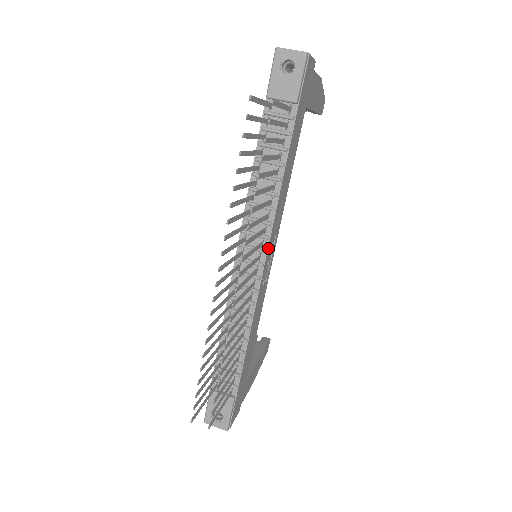
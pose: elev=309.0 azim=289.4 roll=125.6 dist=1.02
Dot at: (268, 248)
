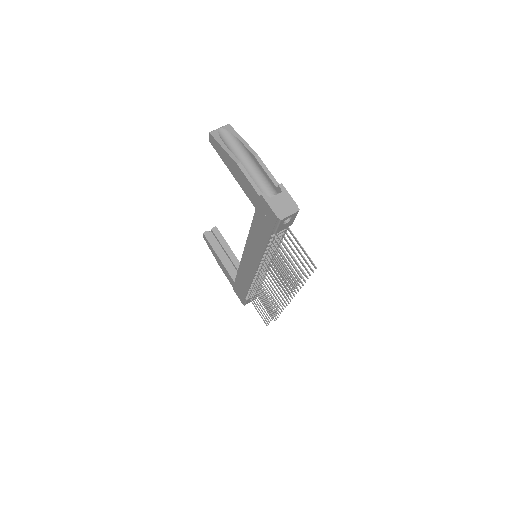
Dot at: occluded
